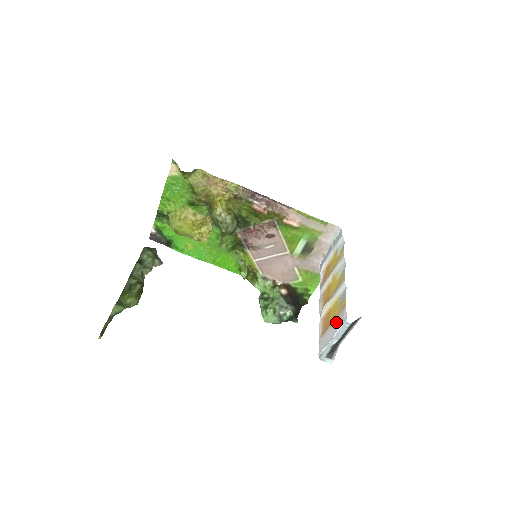
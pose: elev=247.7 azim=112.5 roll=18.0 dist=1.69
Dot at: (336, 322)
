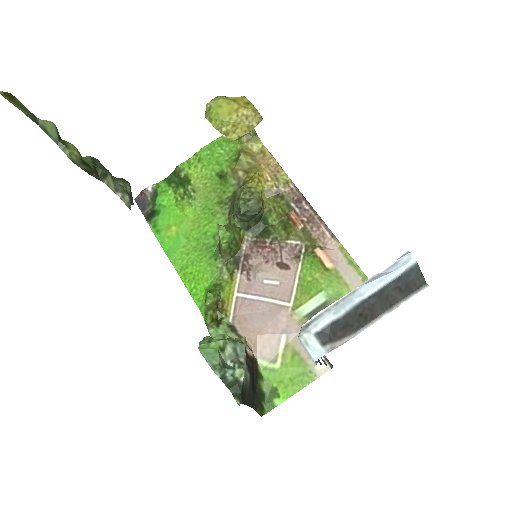
Dot at: occluded
